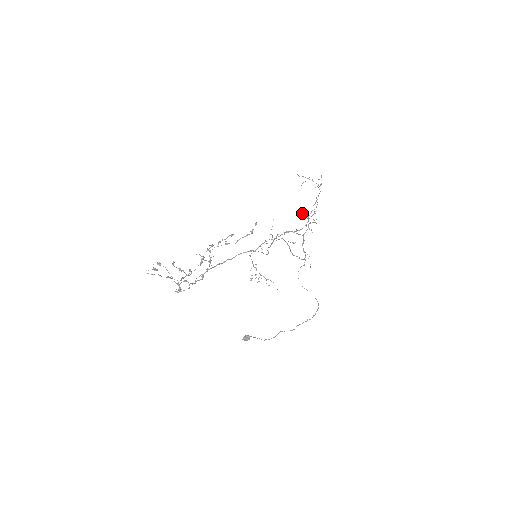
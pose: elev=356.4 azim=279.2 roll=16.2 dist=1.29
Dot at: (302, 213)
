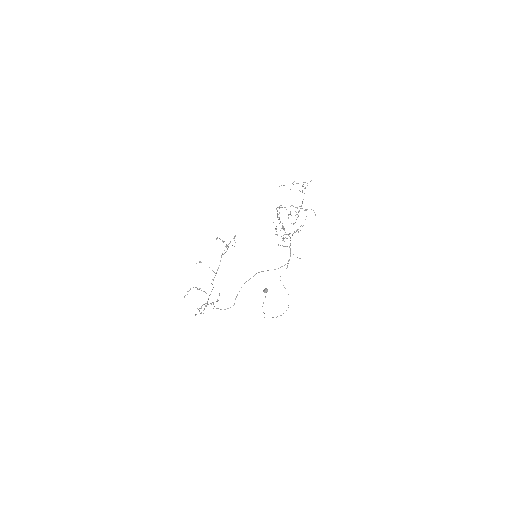
Dot at: occluded
